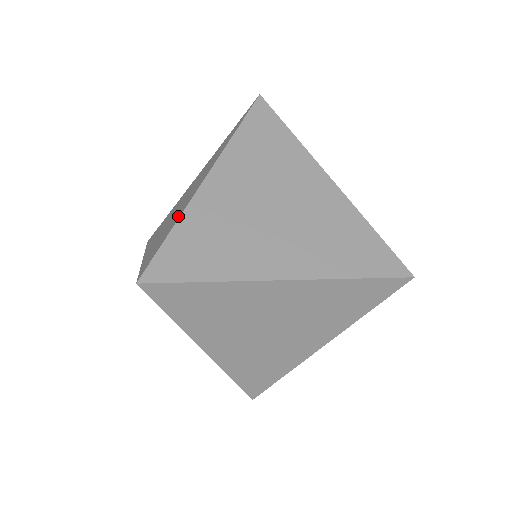
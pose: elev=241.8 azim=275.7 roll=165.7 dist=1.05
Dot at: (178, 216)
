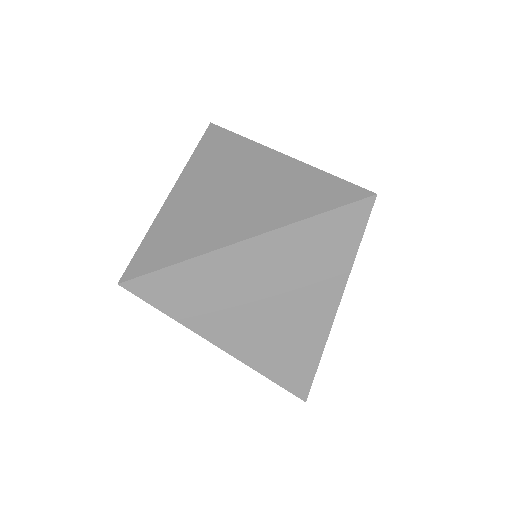
Dot at: (197, 246)
